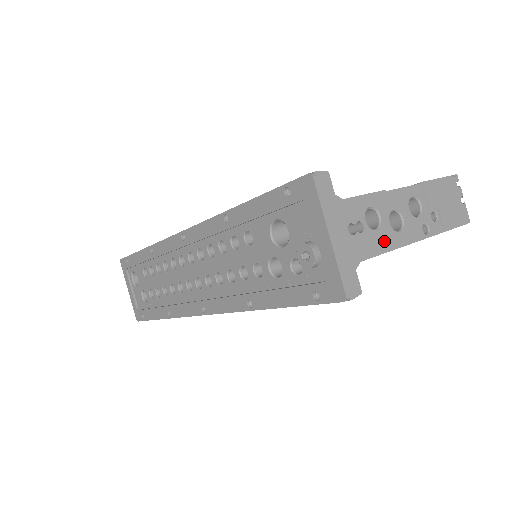
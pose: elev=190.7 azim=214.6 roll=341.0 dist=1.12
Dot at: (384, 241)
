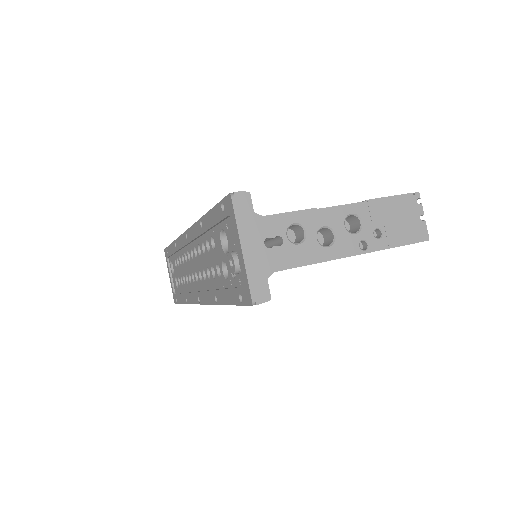
Dot at: (306, 255)
